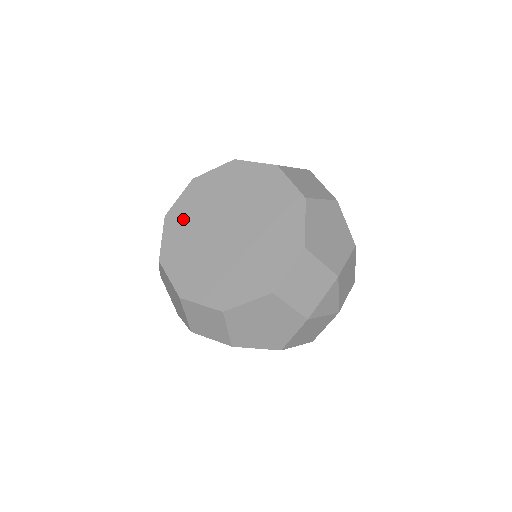
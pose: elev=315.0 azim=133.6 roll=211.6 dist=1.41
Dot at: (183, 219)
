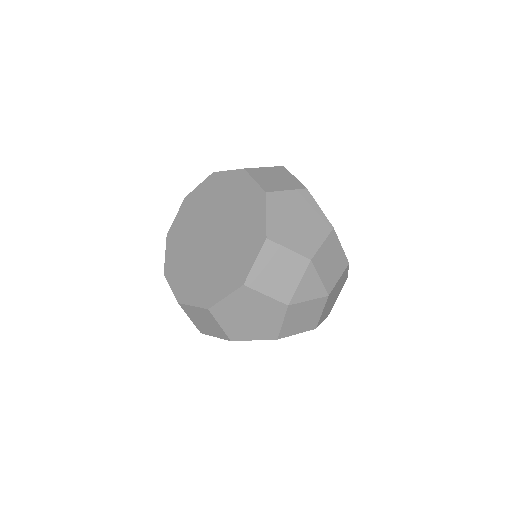
Dot at: (179, 234)
